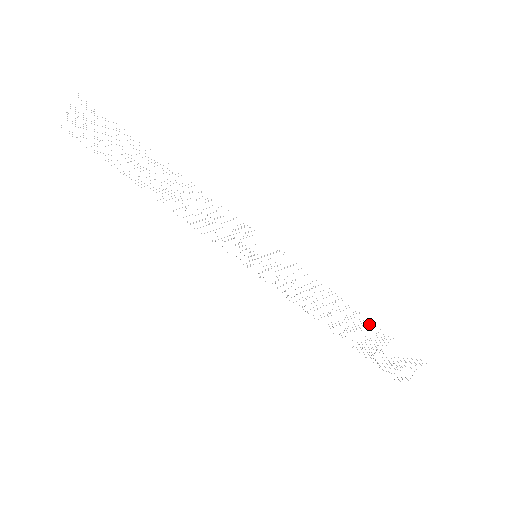
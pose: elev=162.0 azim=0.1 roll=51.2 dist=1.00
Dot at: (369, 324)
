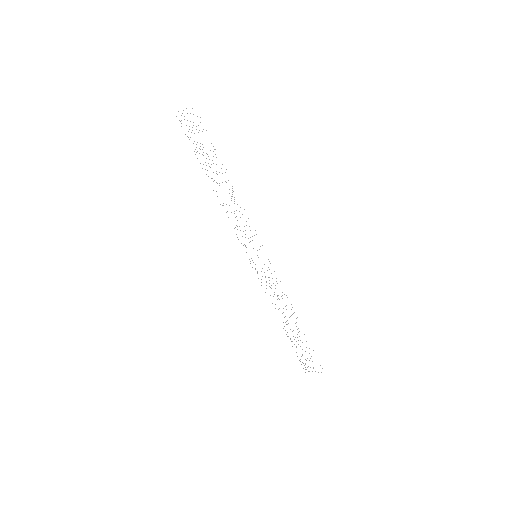
Dot at: occluded
